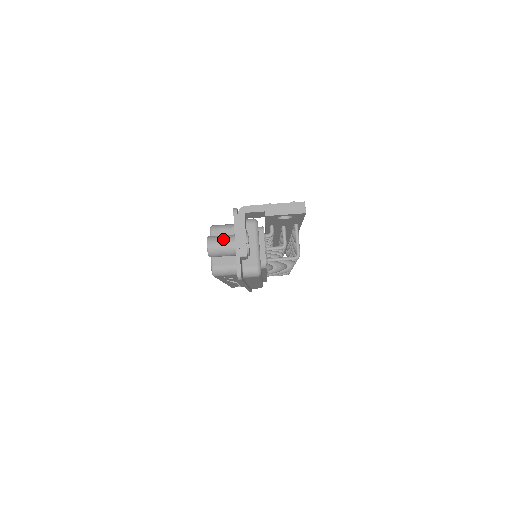
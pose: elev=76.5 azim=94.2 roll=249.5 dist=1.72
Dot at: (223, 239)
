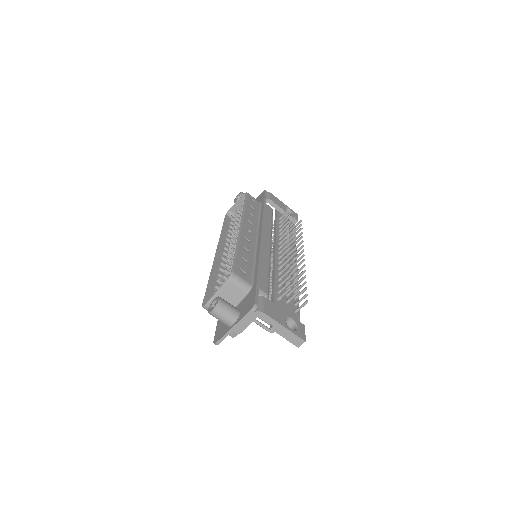
Dot at: (227, 315)
